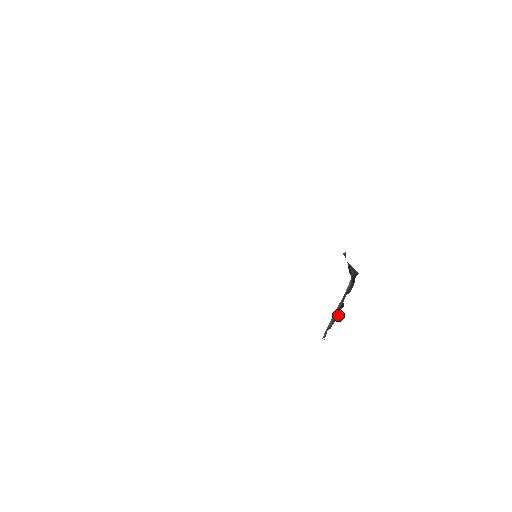
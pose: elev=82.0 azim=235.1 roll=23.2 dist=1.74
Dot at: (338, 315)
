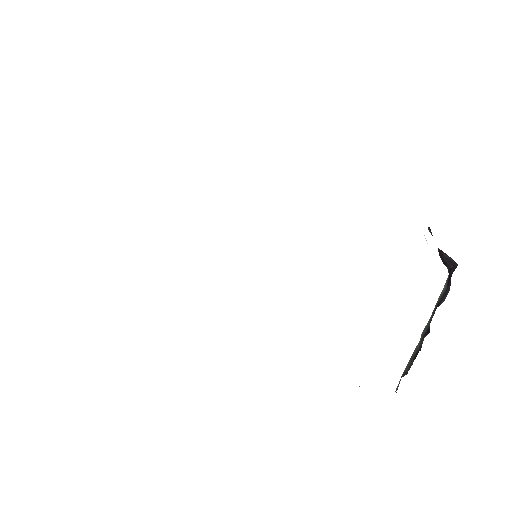
Dot at: (420, 349)
